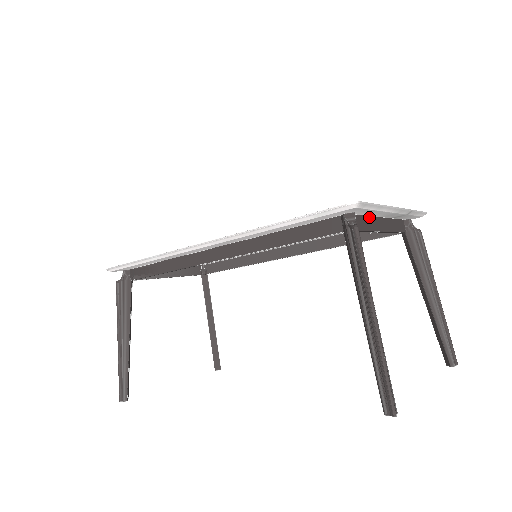
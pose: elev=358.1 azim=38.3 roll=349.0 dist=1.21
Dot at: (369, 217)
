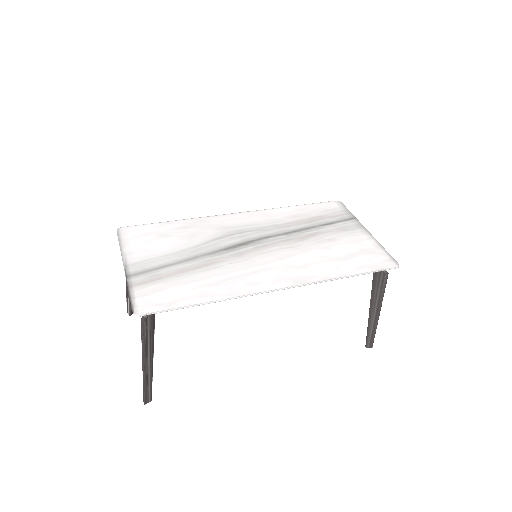
Dot at: occluded
